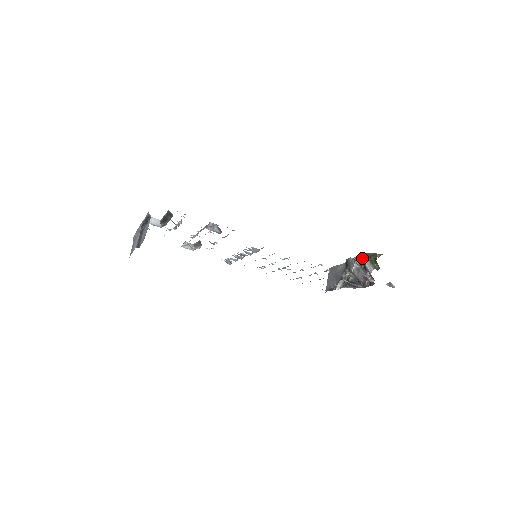
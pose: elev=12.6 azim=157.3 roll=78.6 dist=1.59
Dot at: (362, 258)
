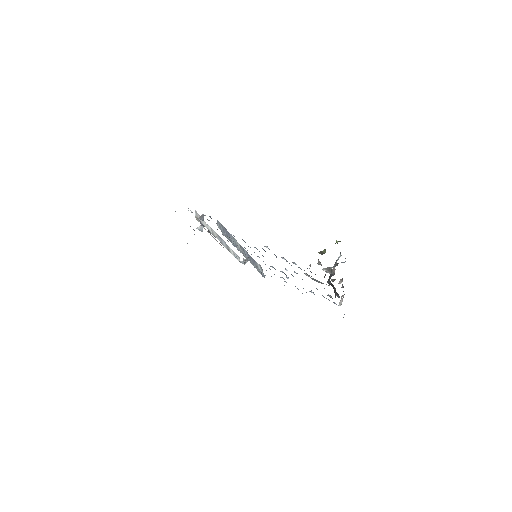
Dot at: occluded
